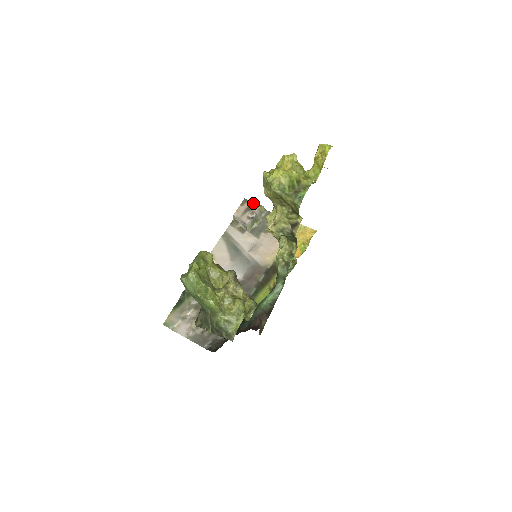
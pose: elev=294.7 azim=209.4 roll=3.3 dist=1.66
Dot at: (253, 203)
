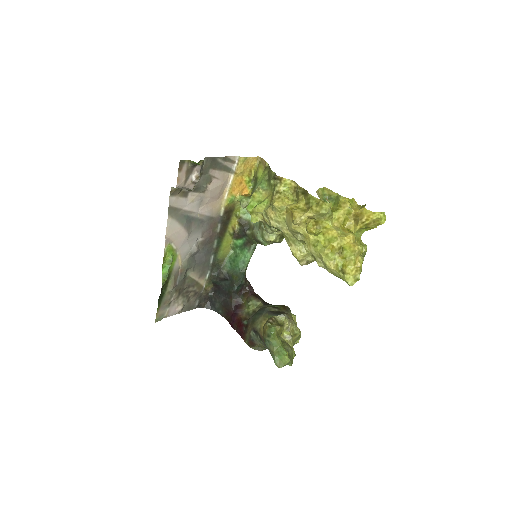
Dot at: (194, 164)
